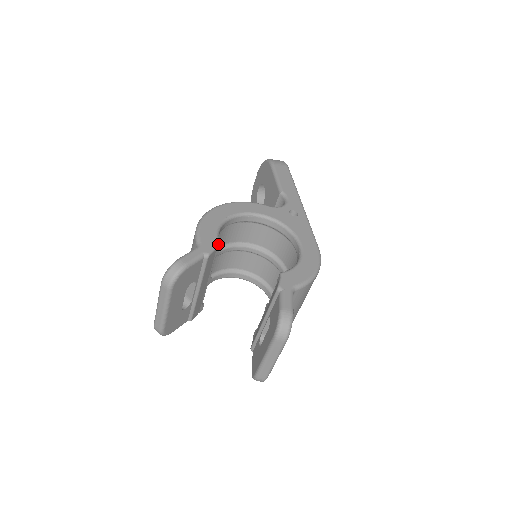
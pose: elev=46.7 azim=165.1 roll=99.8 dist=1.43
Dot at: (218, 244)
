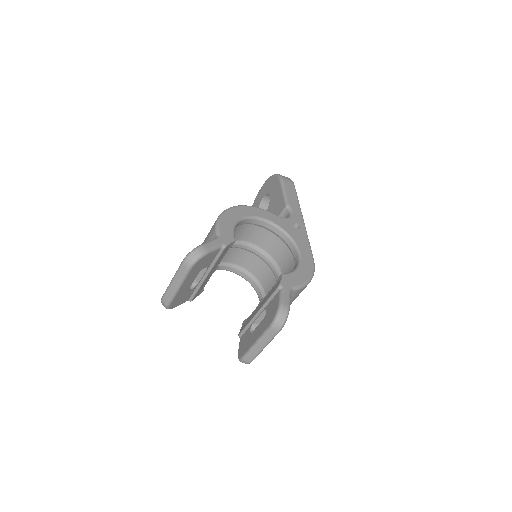
Dot at: (234, 239)
